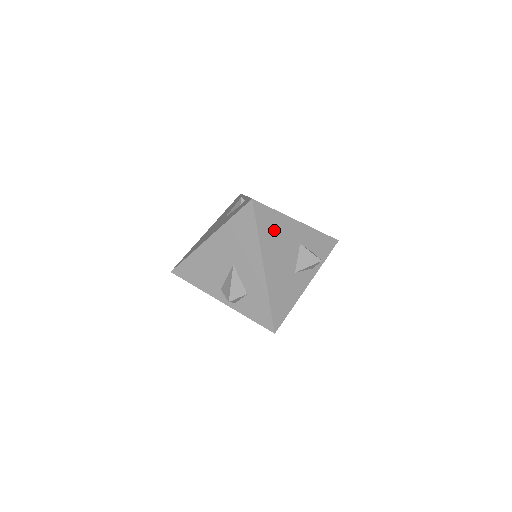
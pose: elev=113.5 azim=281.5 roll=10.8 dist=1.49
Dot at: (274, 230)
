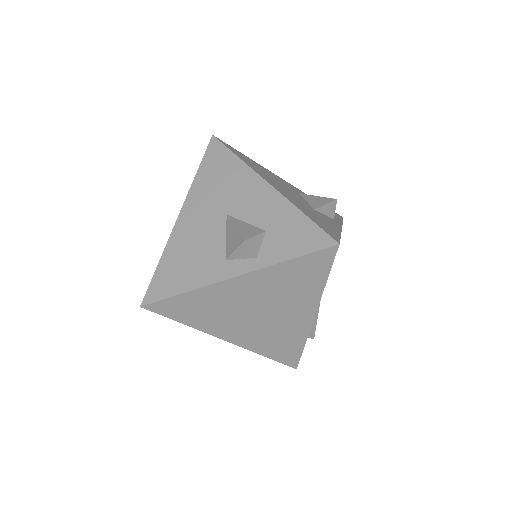
Dot at: (257, 167)
